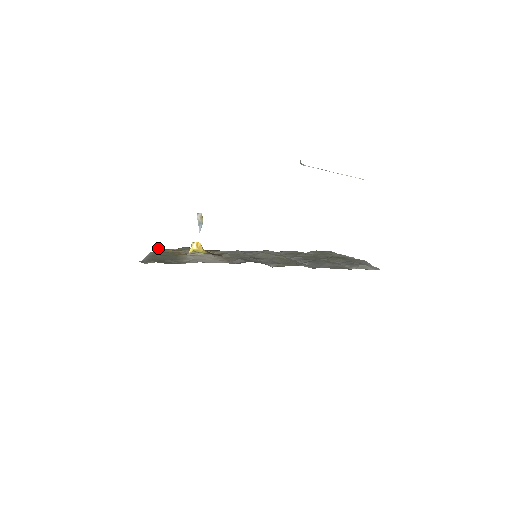
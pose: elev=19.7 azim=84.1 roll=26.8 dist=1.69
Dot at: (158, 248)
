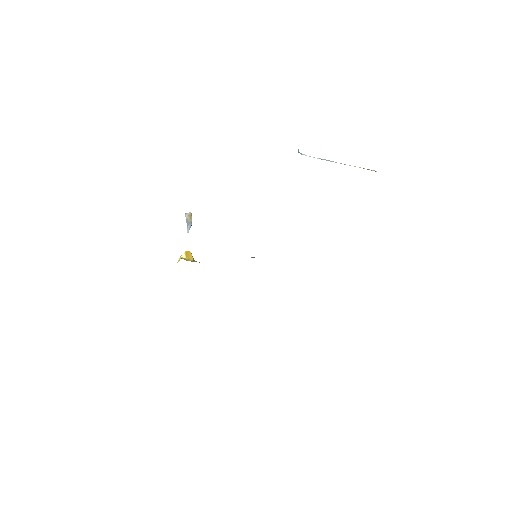
Dot at: occluded
